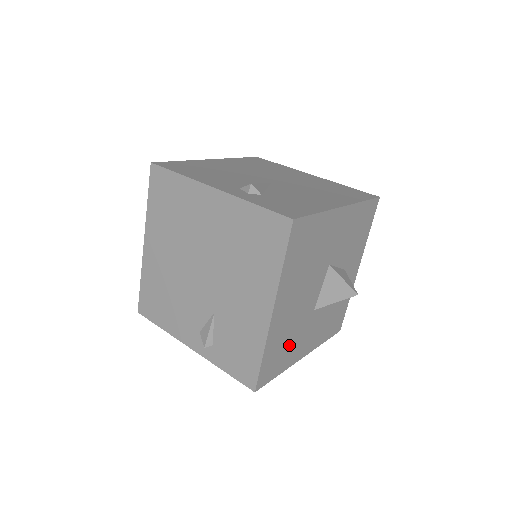
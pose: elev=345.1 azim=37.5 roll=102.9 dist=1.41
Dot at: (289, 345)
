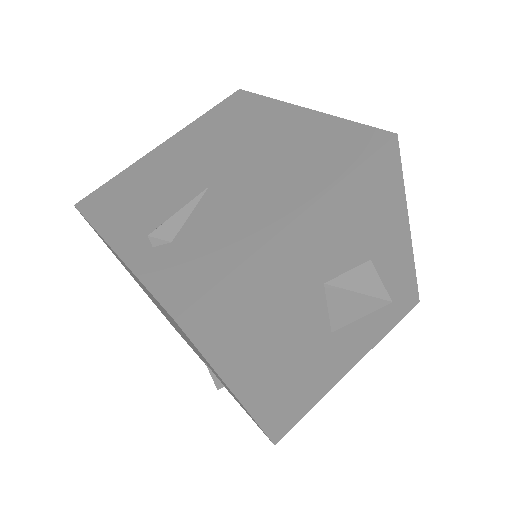
Dot at: (306, 384)
